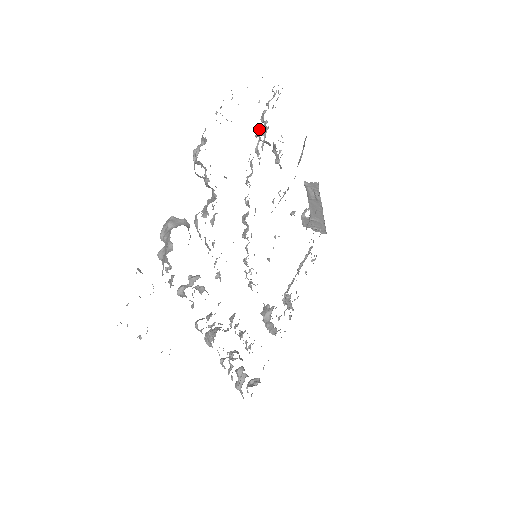
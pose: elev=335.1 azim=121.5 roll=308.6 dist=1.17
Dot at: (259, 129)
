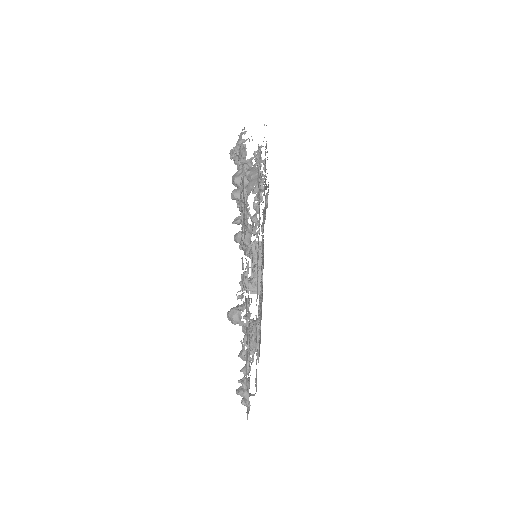
Dot at: (256, 162)
